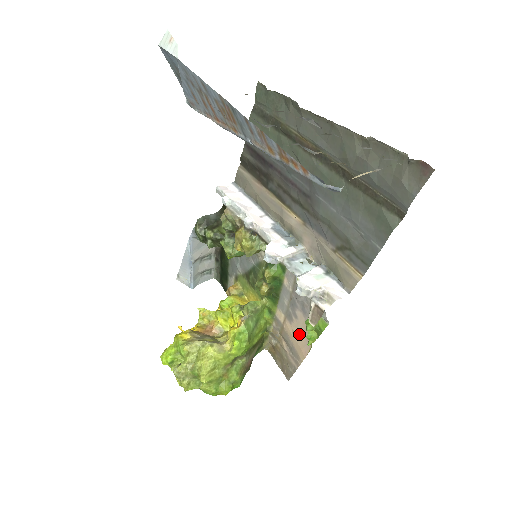
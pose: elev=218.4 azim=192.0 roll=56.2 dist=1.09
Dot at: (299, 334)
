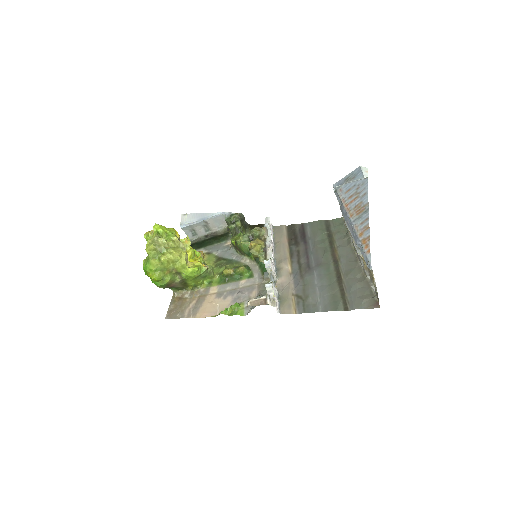
Dot at: (215, 306)
